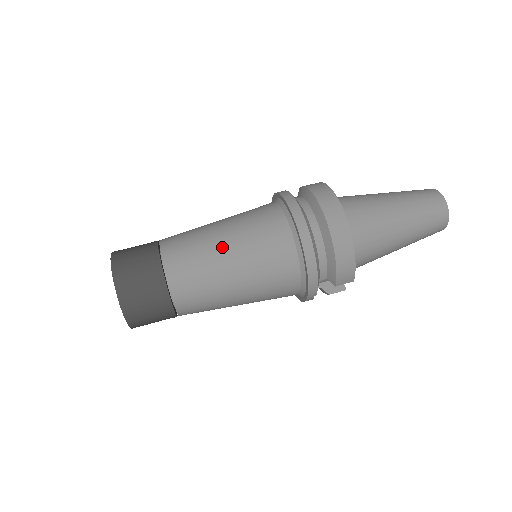
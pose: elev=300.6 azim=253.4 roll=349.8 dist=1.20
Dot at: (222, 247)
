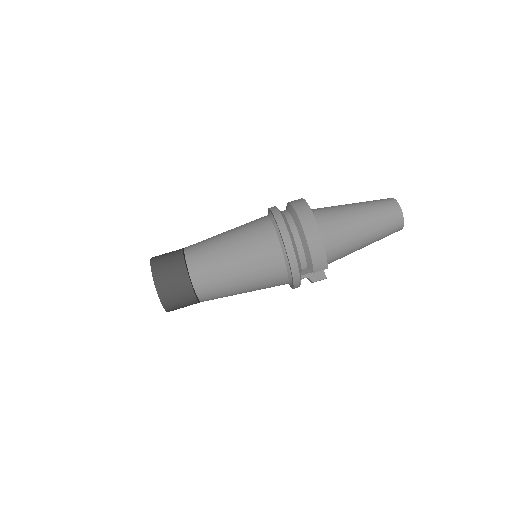
Dot at: (227, 247)
